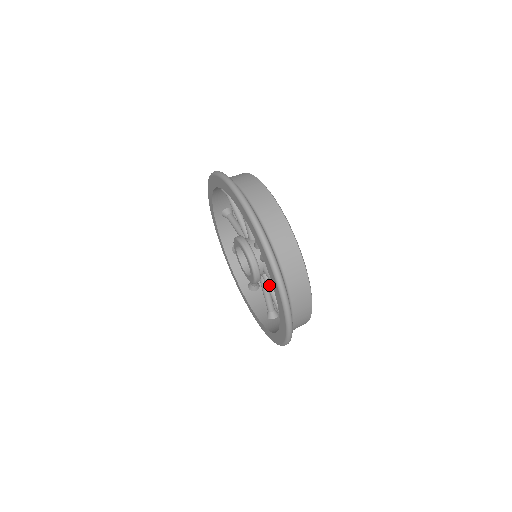
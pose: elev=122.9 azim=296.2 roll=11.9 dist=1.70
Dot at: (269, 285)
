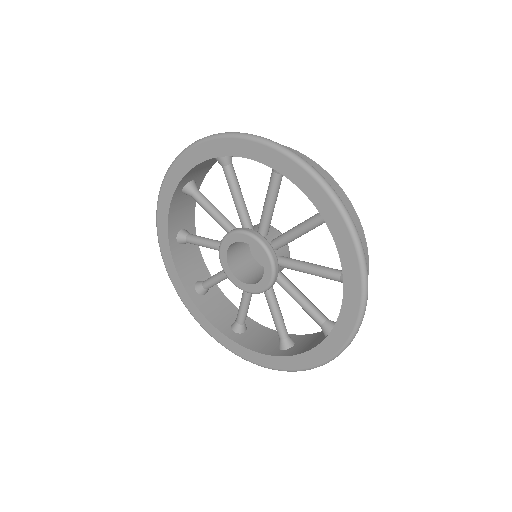
Dot at: (288, 284)
